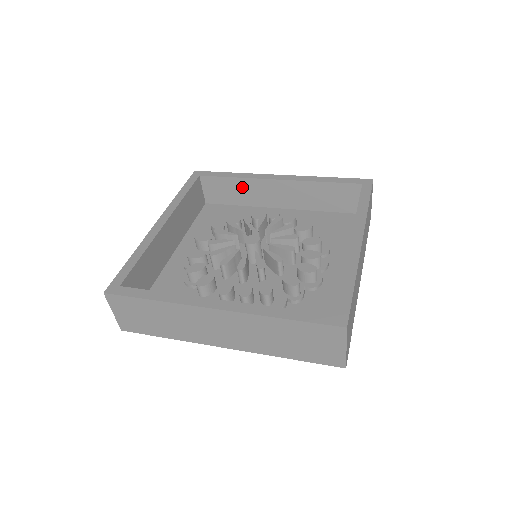
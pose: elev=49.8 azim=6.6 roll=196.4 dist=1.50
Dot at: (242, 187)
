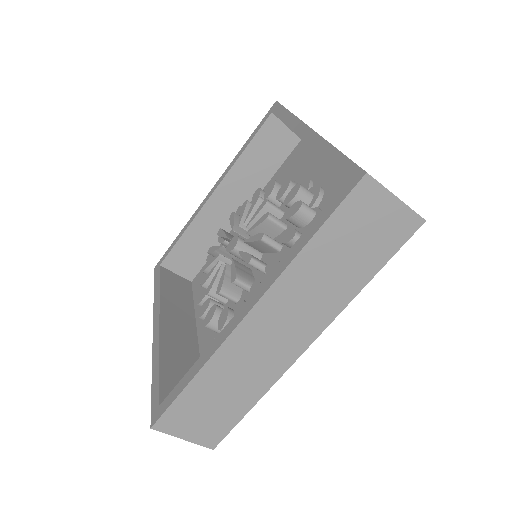
Dot at: occluded
